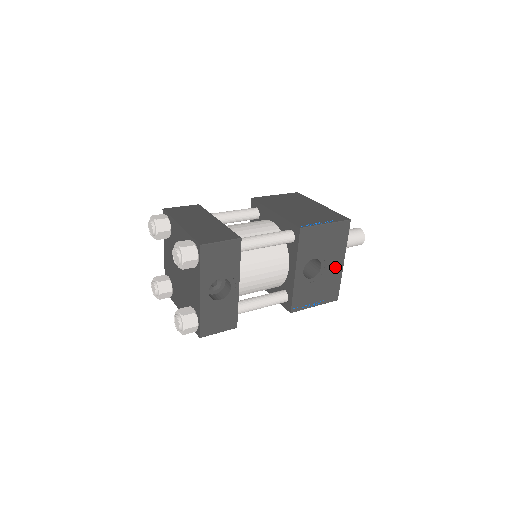
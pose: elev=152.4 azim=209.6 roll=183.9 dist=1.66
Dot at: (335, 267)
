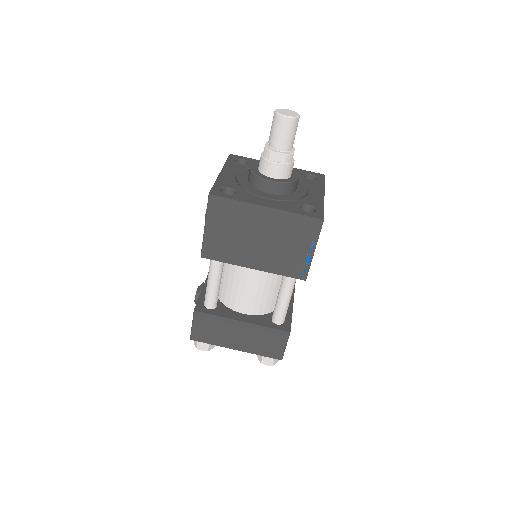
Dot at: occluded
